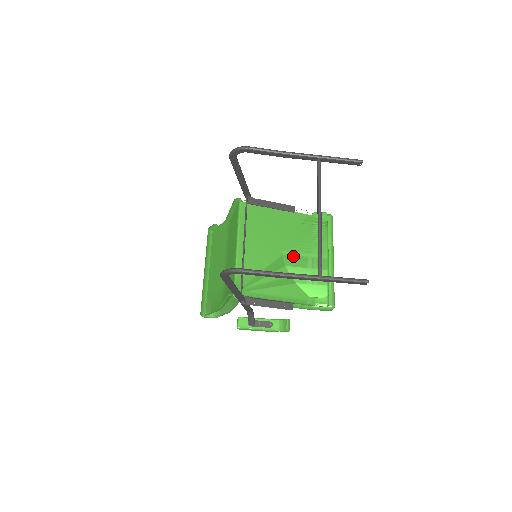
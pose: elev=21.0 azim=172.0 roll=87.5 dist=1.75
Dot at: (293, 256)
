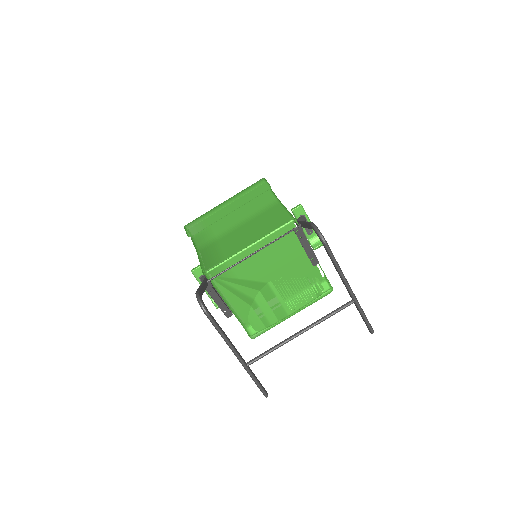
Dot at: (272, 291)
